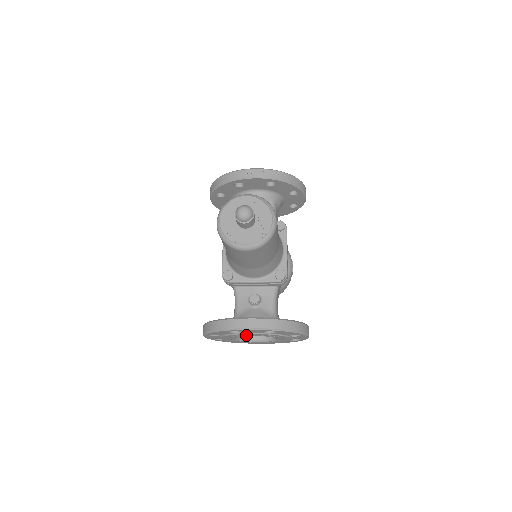
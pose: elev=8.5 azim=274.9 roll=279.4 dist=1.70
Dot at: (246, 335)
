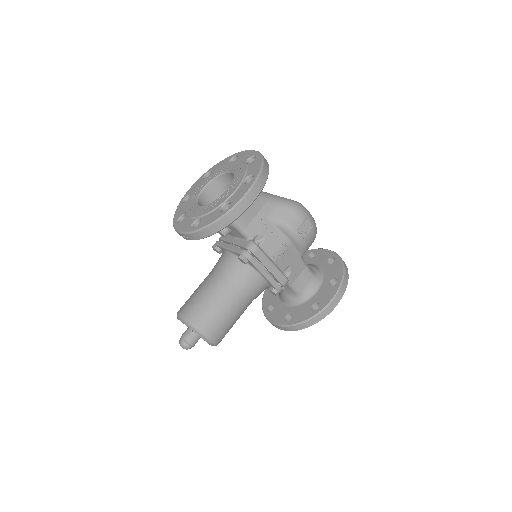
Dot at: occluded
